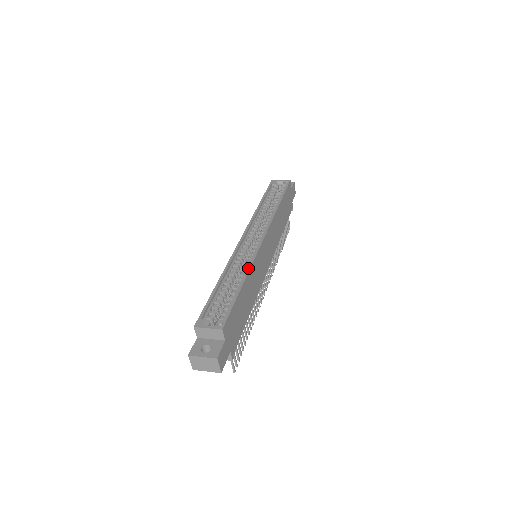
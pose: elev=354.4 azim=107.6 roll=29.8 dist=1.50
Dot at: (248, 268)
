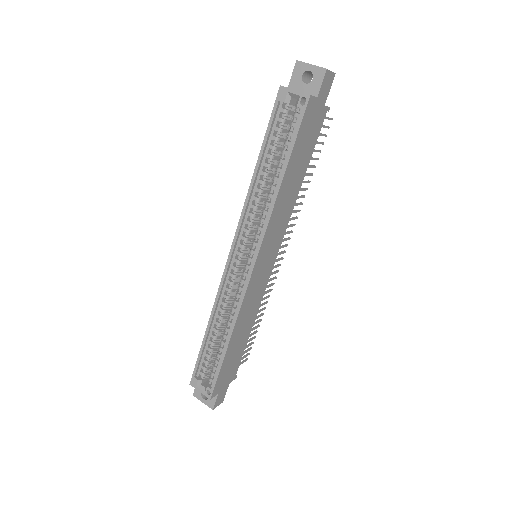
Dot at: (233, 323)
